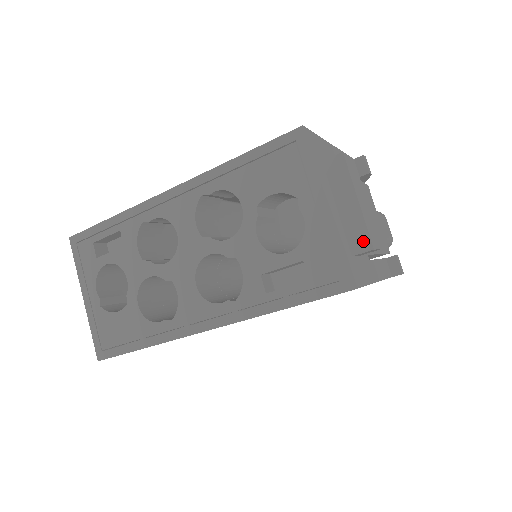
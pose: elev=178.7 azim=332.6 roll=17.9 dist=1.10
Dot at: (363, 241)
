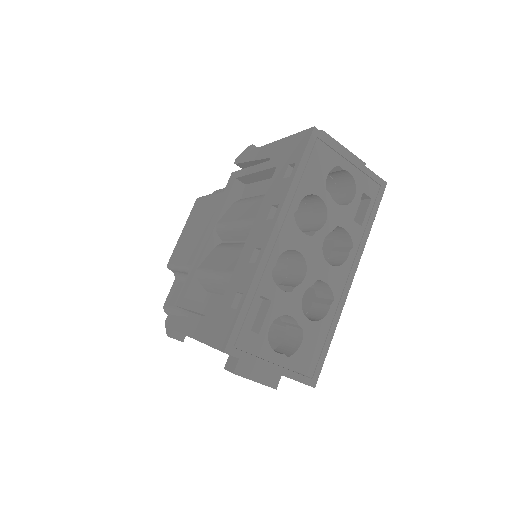
Dot at: occluded
